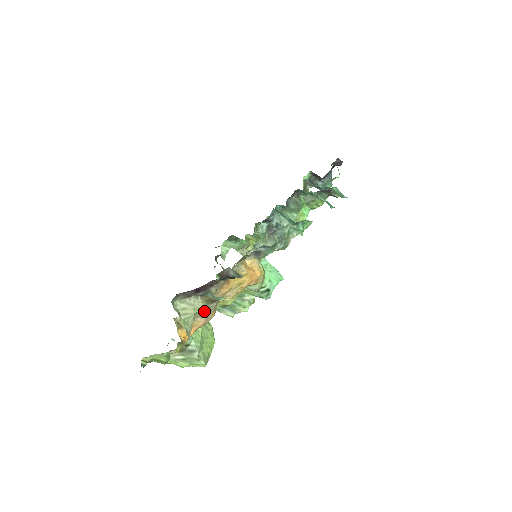
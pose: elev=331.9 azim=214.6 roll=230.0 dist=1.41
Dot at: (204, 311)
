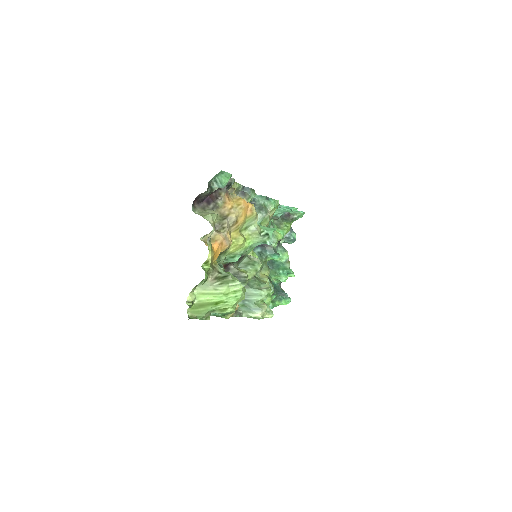
Dot at: (220, 229)
